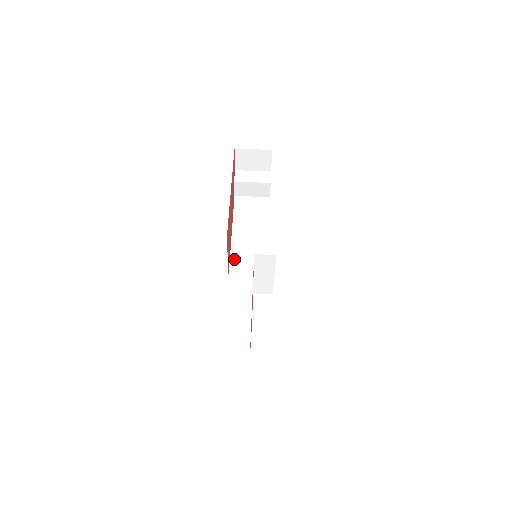
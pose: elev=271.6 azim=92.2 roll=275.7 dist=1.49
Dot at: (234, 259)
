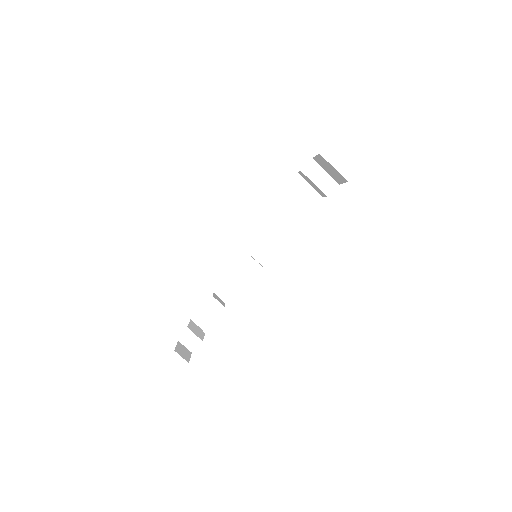
Dot at: (248, 230)
